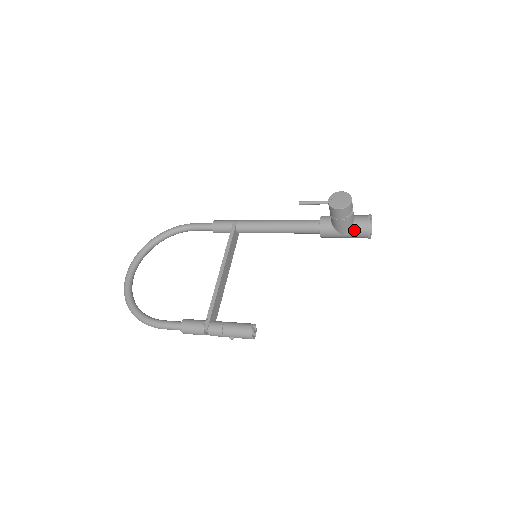
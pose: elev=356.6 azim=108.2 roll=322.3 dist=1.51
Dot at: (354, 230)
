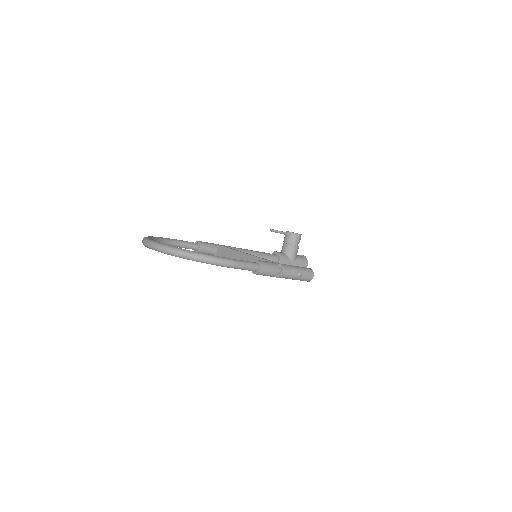
Dot at: (299, 260)
